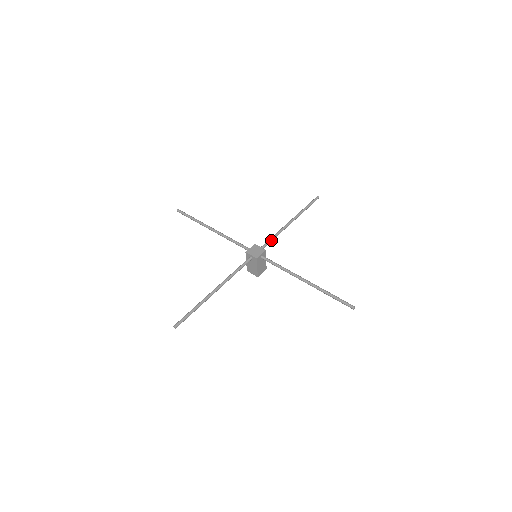
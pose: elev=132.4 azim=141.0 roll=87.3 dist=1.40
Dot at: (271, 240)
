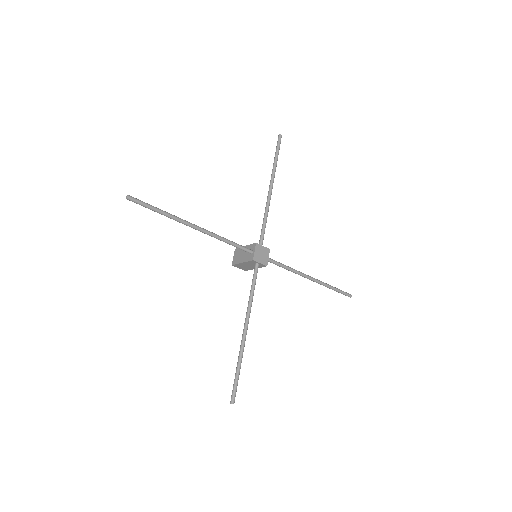
Dot at: occluded
